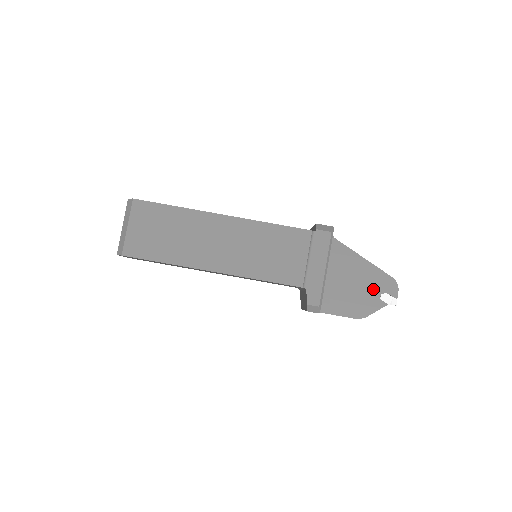
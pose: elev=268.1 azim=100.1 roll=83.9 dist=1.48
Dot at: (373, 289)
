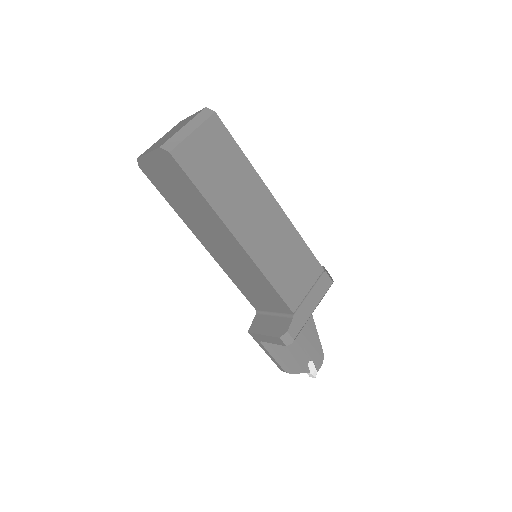
Dot at: (308, 352)
